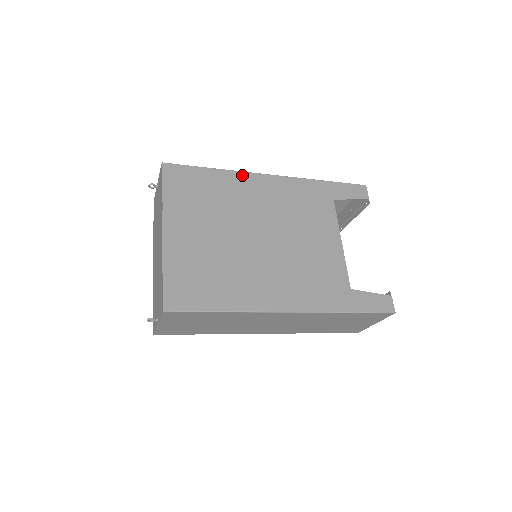
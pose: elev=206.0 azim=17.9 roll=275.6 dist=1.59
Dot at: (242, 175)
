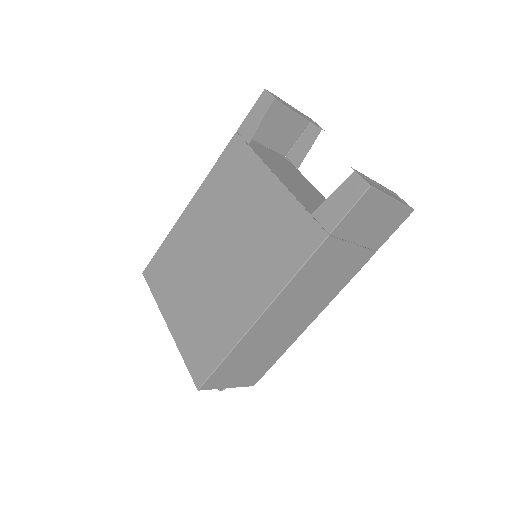
Dot at: (182, 219)
